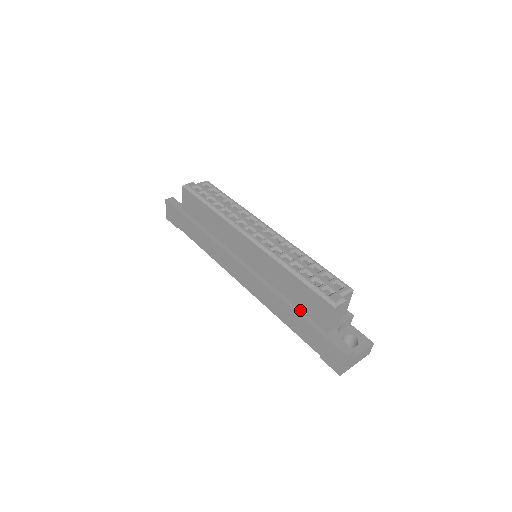
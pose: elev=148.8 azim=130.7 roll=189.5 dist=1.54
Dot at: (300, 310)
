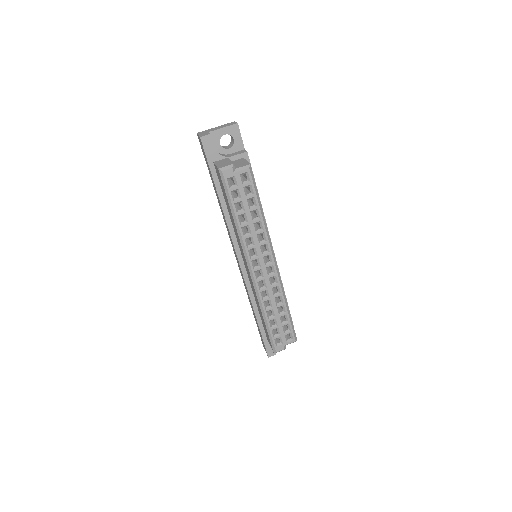
Dot at: (260, 318)
